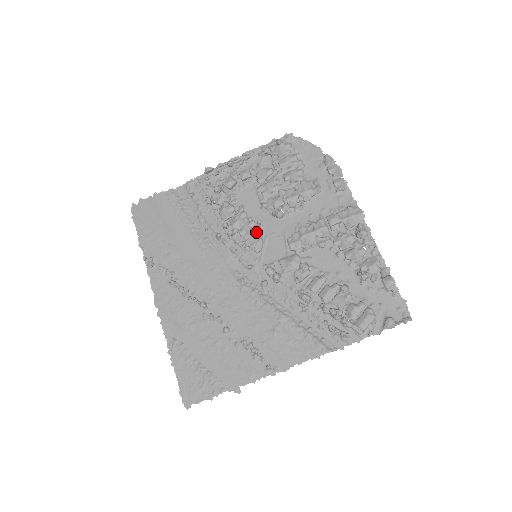
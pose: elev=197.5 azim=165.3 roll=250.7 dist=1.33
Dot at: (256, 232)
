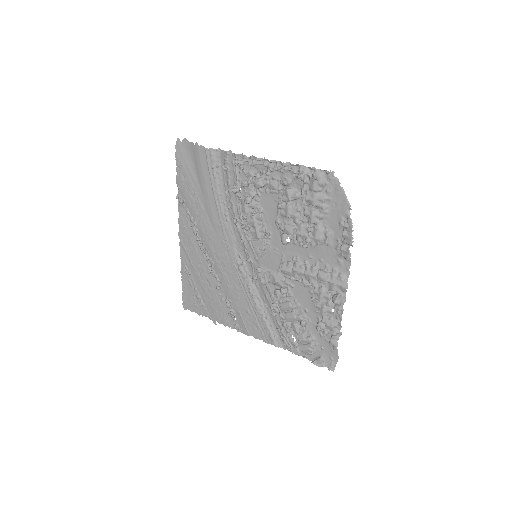
Dot at: (262, 240)
